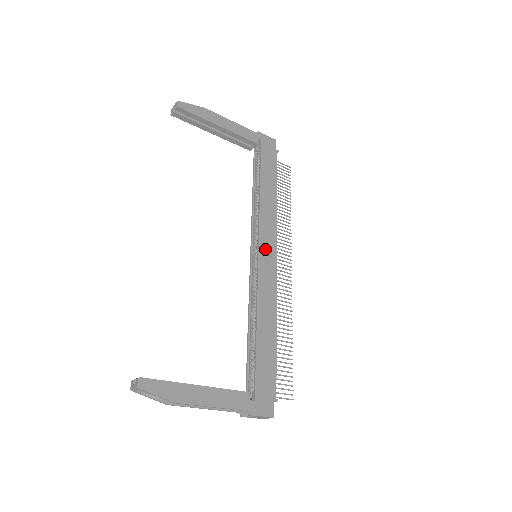
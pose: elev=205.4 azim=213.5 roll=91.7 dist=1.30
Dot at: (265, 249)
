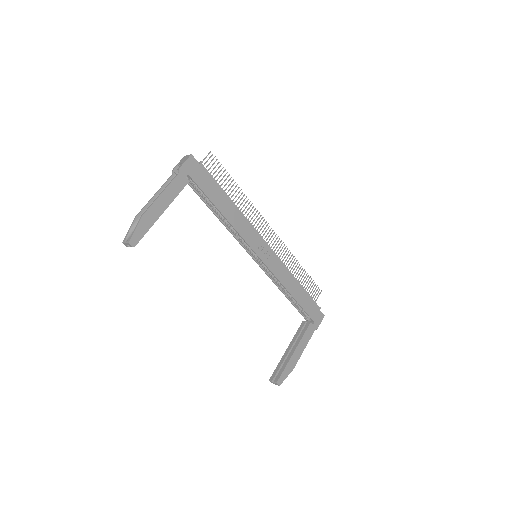
Dot at: (259, 250)
